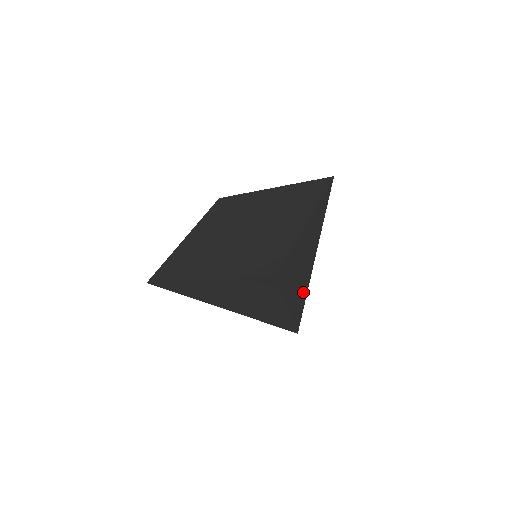
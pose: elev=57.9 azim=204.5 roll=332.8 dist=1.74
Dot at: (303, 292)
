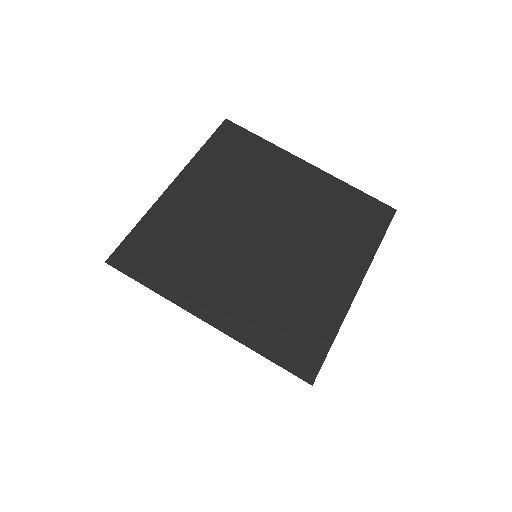
Dot at: occluded
